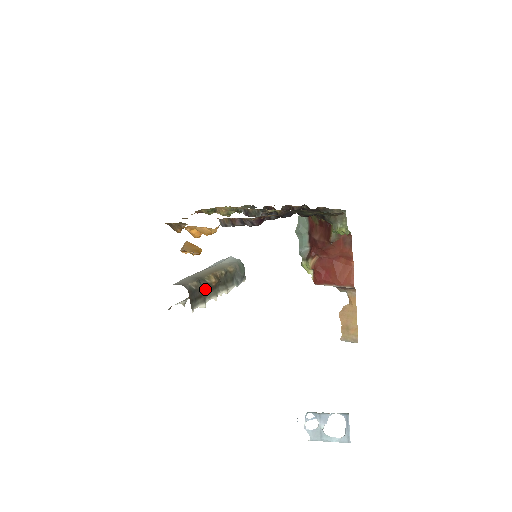
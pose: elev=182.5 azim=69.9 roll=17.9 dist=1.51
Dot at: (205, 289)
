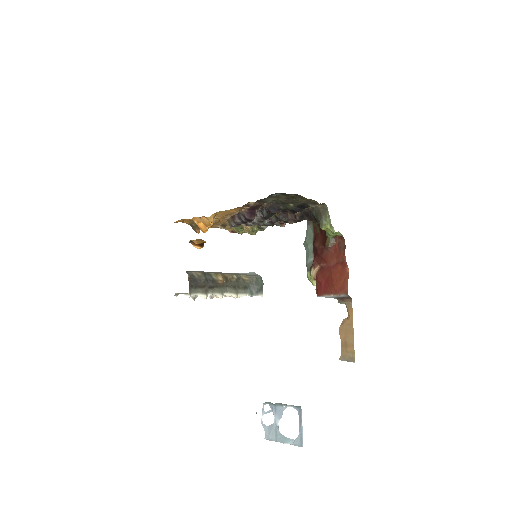
Dot at: (209, 282)
